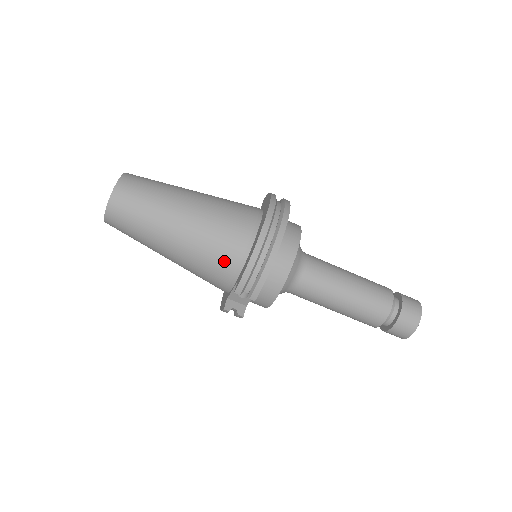
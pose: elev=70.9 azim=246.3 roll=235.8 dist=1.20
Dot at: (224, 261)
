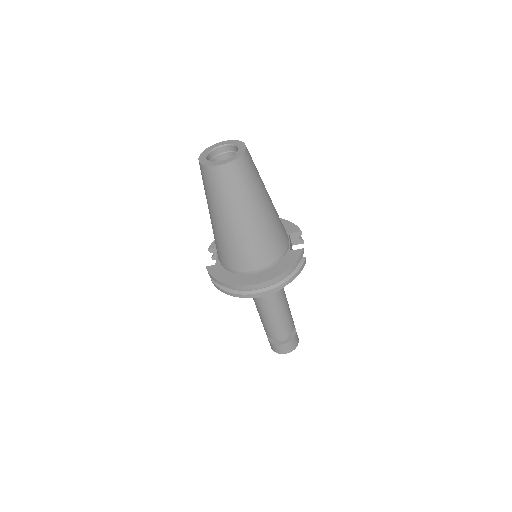
Dot at: (220, 255)
